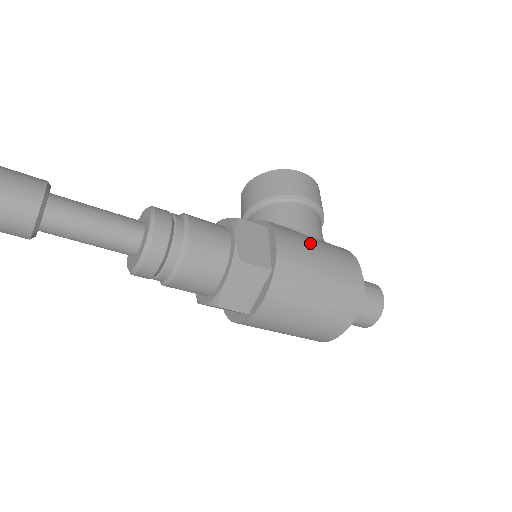
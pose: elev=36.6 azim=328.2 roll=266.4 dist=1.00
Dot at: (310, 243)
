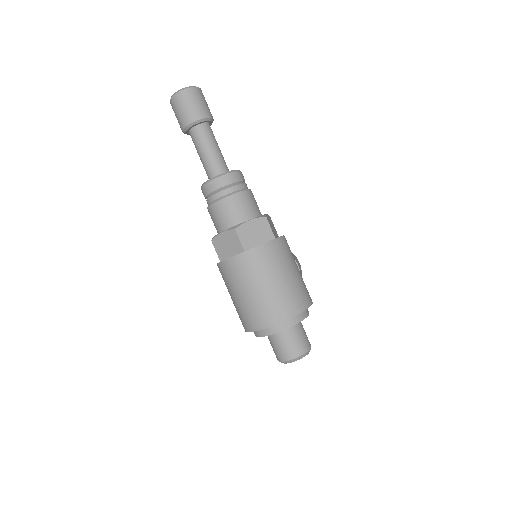
Dot at: occluded
